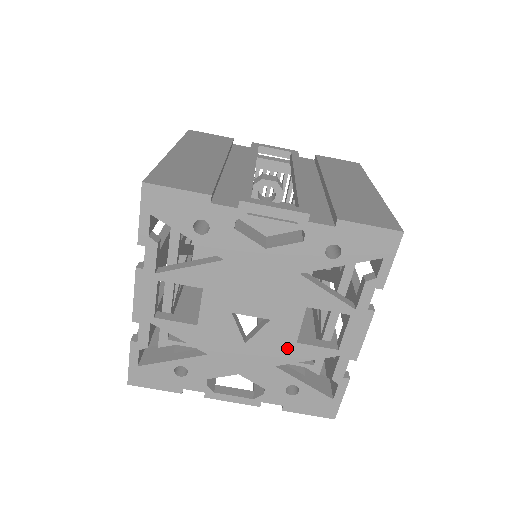
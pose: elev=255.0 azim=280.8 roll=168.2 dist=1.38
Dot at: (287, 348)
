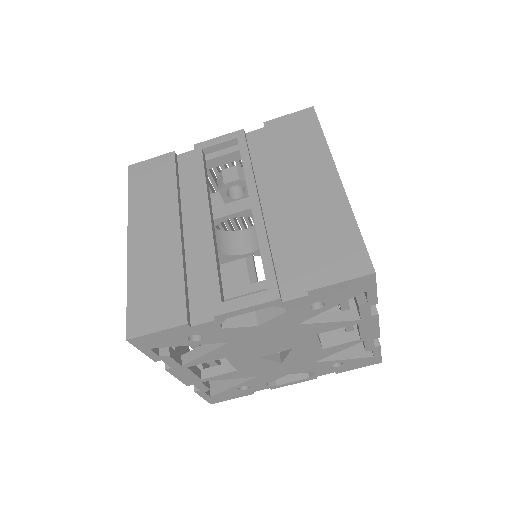
Dot at: (317, 353)
